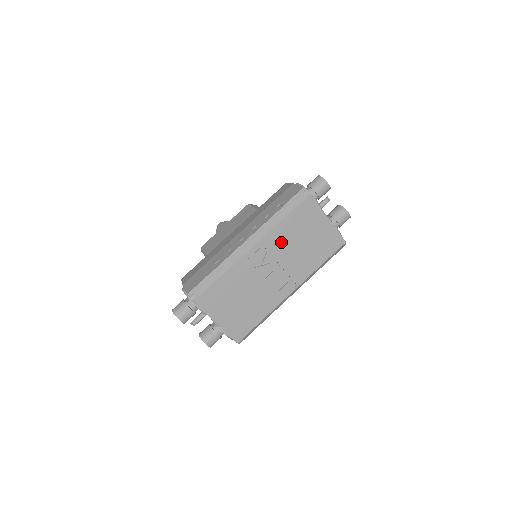
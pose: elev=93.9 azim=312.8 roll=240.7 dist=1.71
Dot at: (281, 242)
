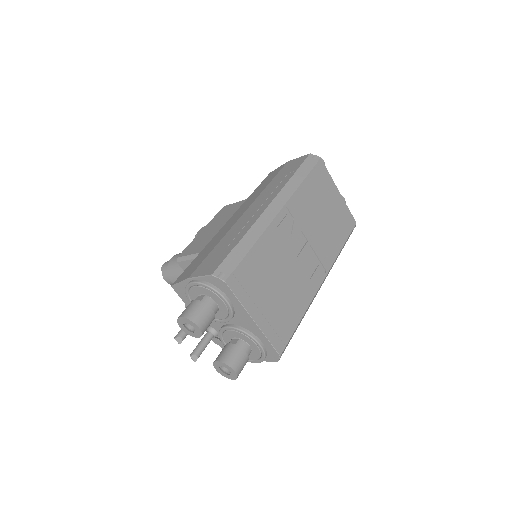
Dot at: (305, 210)
